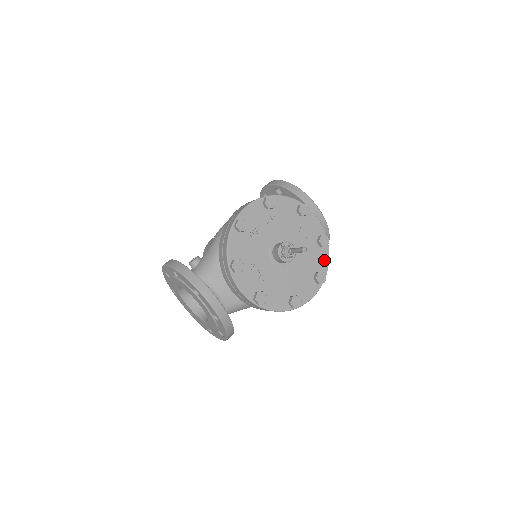
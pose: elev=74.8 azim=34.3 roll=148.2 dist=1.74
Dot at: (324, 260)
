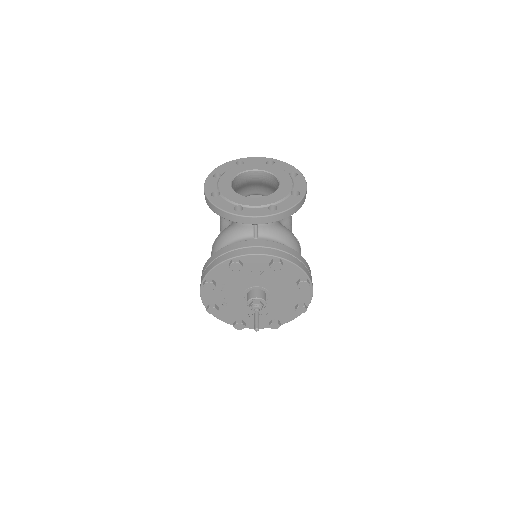
Dot at: (294, 270)
